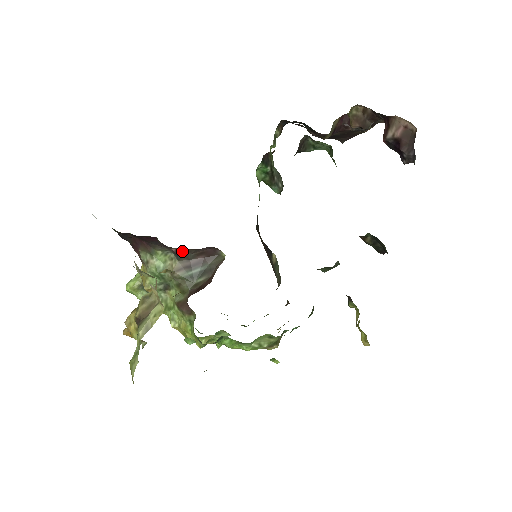
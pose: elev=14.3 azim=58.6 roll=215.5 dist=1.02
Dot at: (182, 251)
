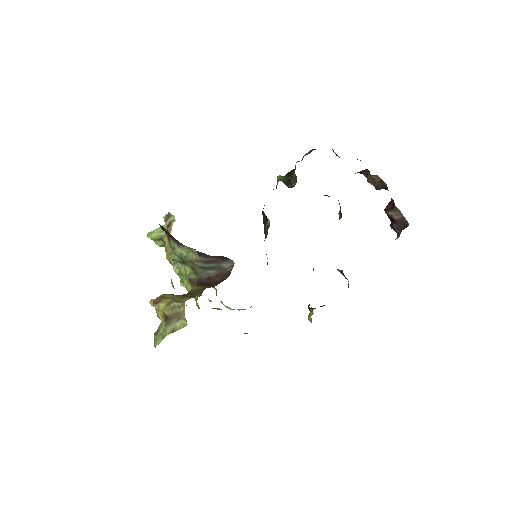
Dot at: (203, 254)
